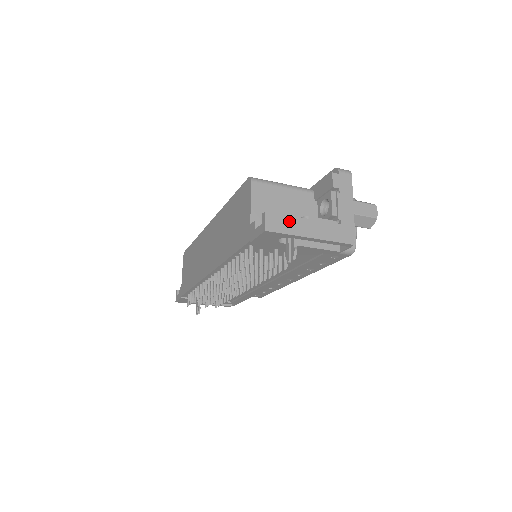
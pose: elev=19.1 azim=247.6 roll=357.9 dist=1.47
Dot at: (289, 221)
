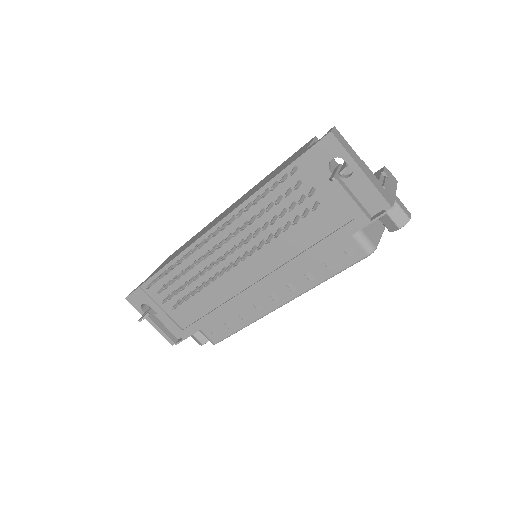
Dot at: (349, 147)
